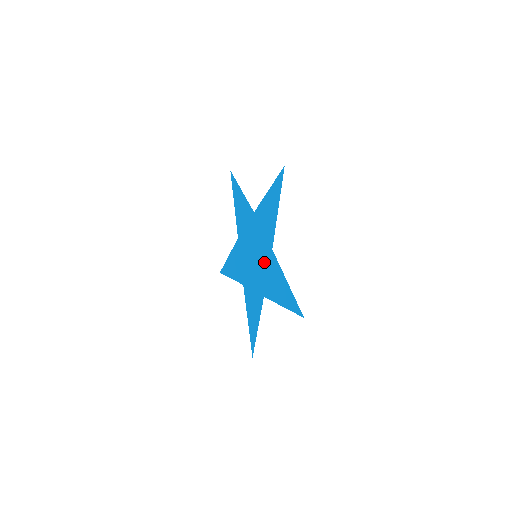
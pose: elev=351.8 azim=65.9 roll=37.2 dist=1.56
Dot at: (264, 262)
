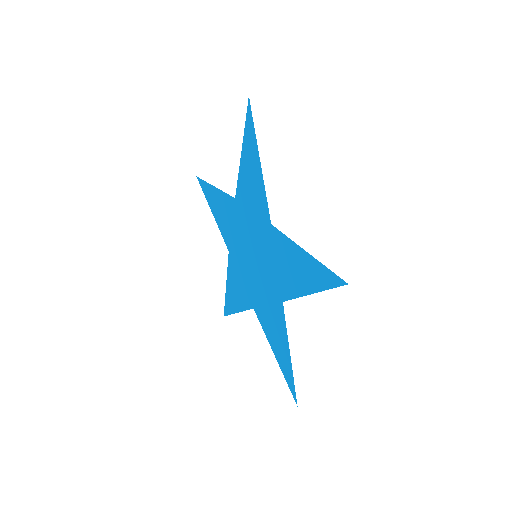
Dot at: (267, 252)
